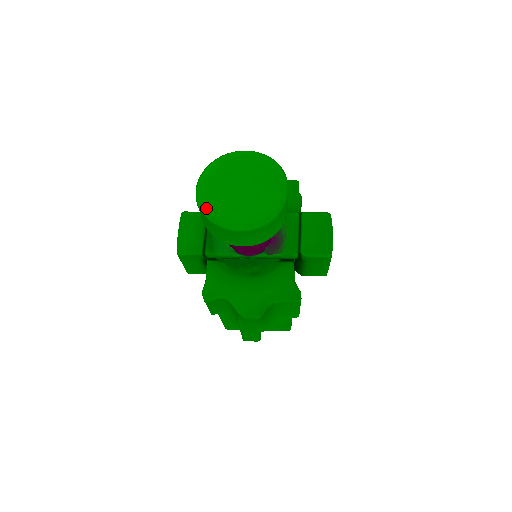
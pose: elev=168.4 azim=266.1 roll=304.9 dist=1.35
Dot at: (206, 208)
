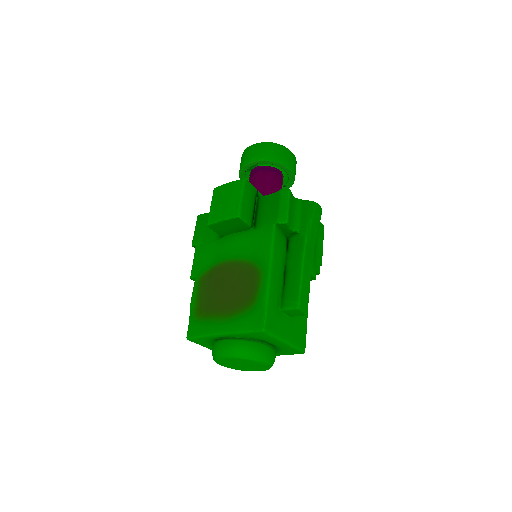
Dot at: (269, 144)
